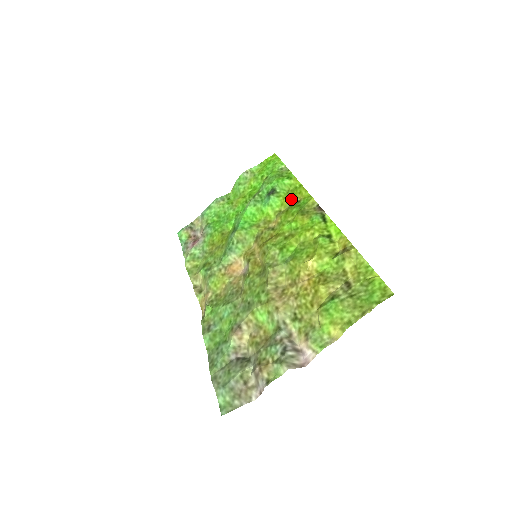
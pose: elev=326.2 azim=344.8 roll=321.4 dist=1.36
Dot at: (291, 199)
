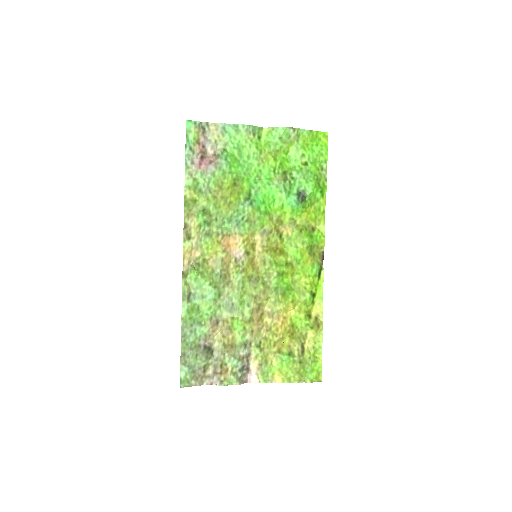
Dot at: (310, 219)
